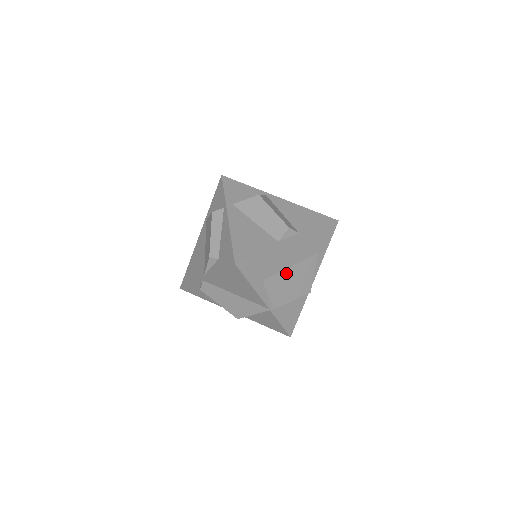
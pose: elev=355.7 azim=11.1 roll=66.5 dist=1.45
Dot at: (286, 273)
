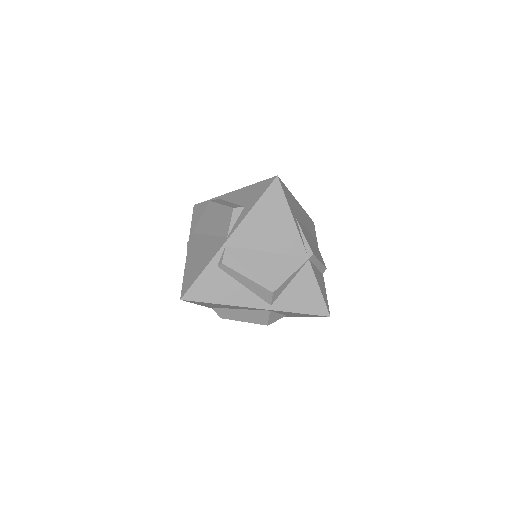
Dot at: (305, 231)
